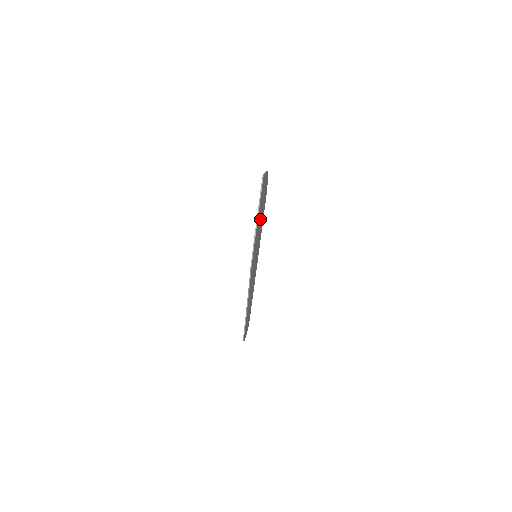
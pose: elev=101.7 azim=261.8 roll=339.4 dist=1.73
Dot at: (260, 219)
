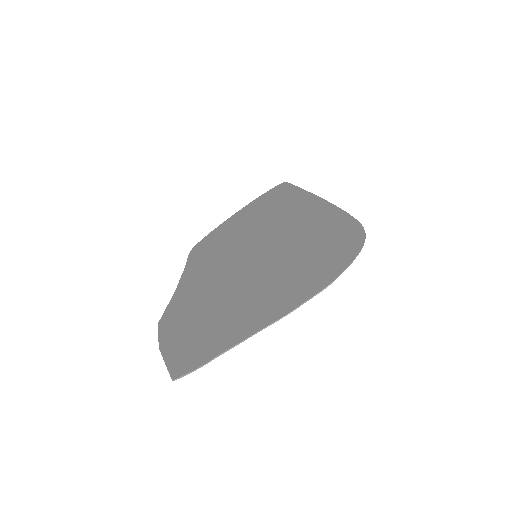
Dot at: (243, 297)
